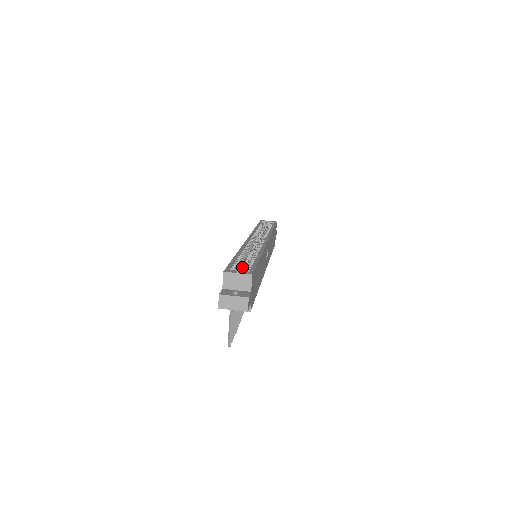
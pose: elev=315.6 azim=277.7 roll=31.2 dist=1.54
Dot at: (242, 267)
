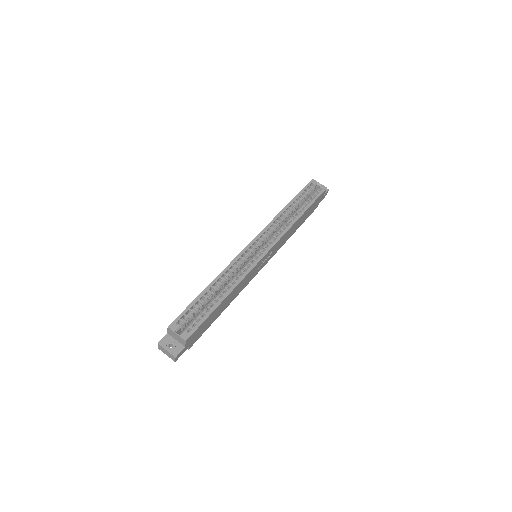
Dot at: (197, 312)
